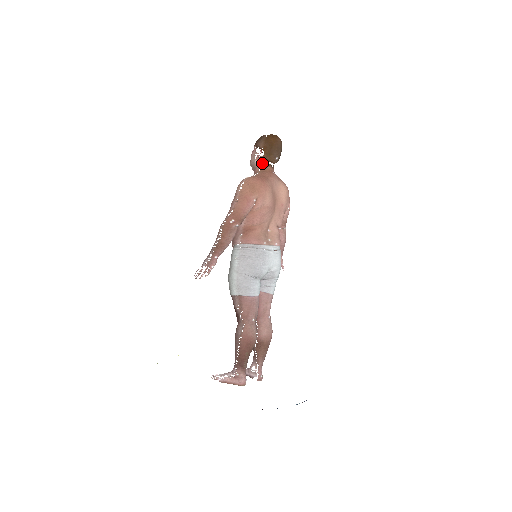
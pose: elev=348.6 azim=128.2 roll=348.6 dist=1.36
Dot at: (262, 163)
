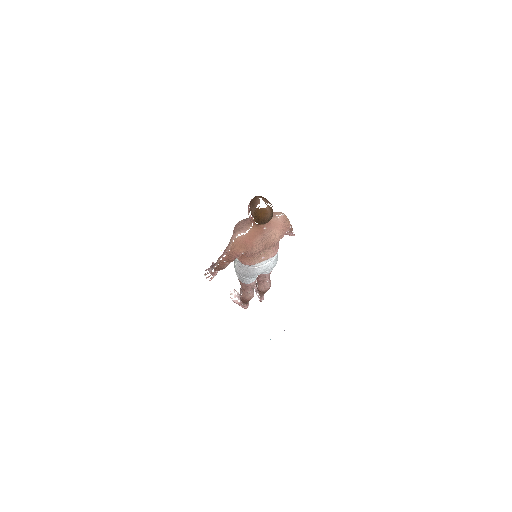
Dot at: (254, 222)
